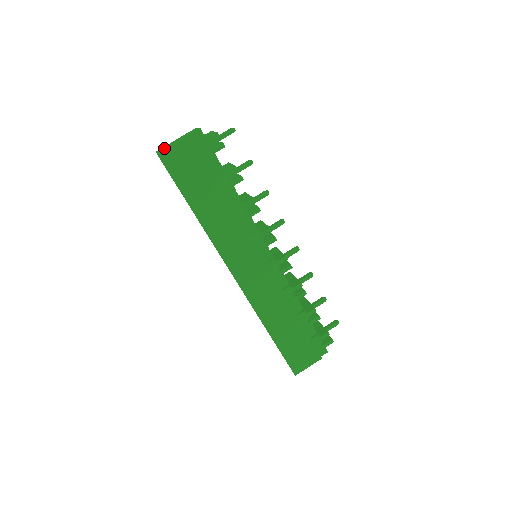
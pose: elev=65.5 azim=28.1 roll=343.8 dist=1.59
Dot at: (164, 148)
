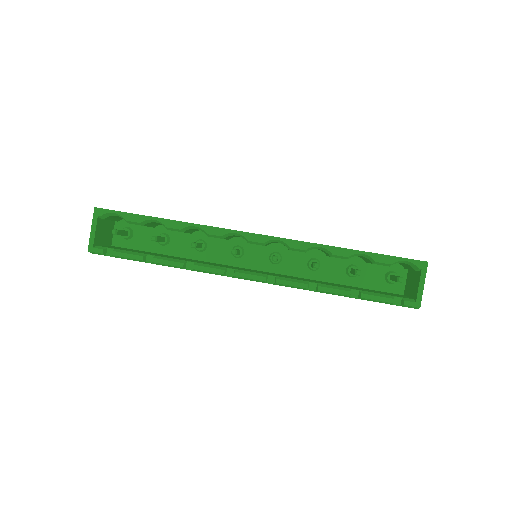
Dot at: occluded
